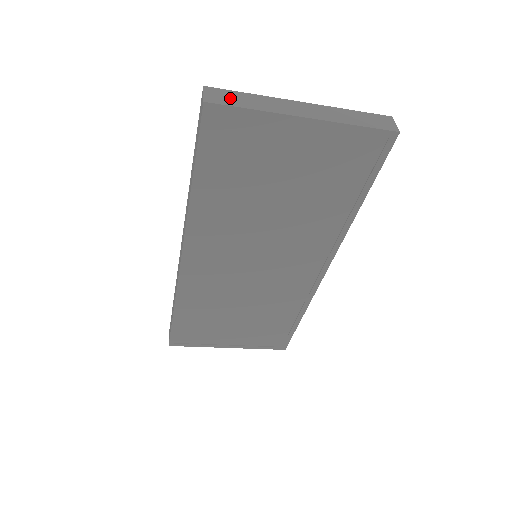
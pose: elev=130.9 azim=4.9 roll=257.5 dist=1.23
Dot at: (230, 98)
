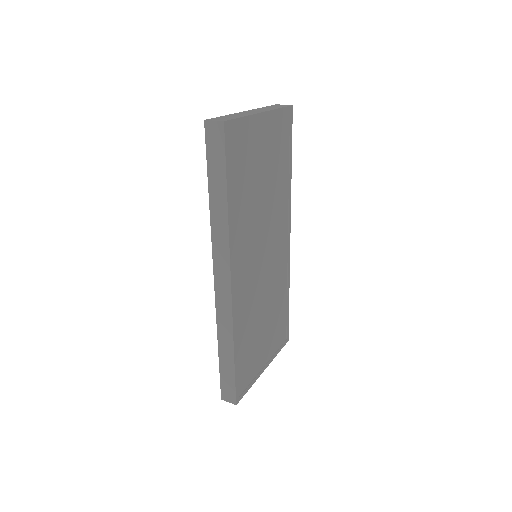
Dot at: (225, 118)
